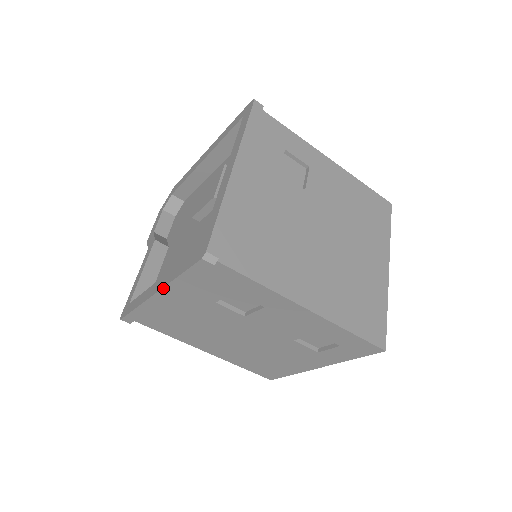
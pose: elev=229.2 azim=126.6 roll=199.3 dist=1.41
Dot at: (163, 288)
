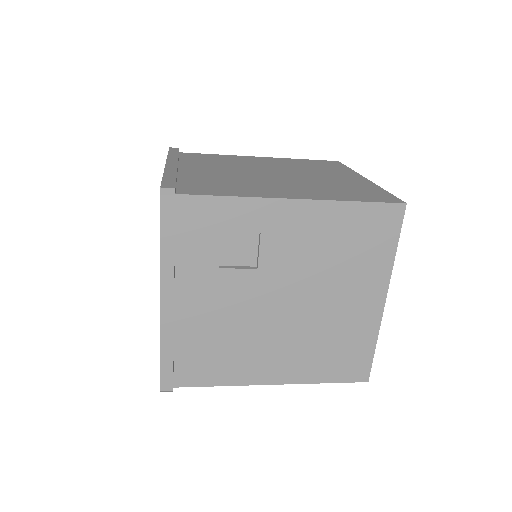
Dot at: occluded
